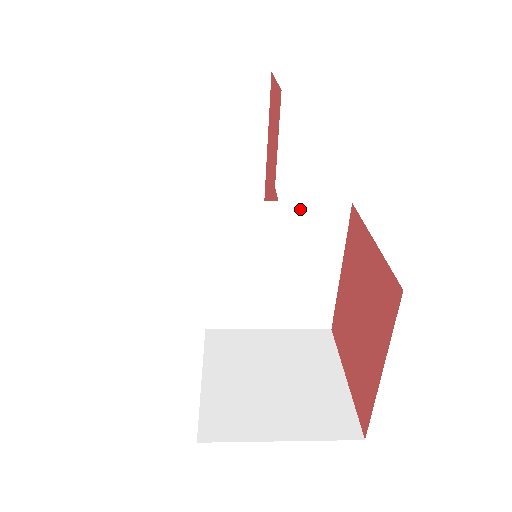
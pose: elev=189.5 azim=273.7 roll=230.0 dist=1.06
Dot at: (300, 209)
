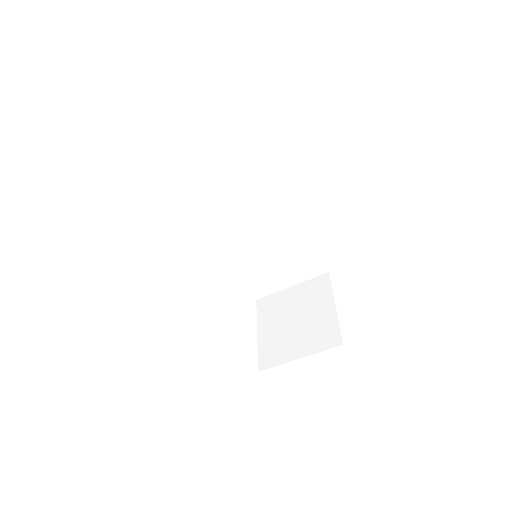
Dot at: (260, 227)
